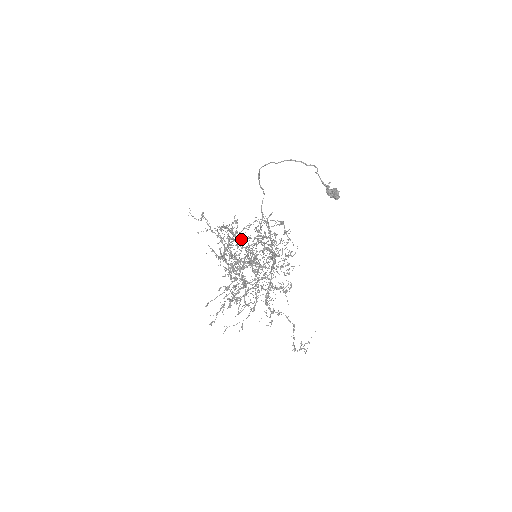
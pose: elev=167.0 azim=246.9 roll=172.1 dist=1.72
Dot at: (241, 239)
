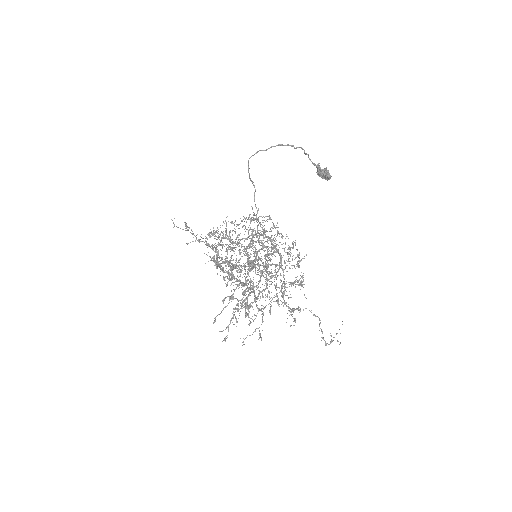
Dot at: (235, 242)
